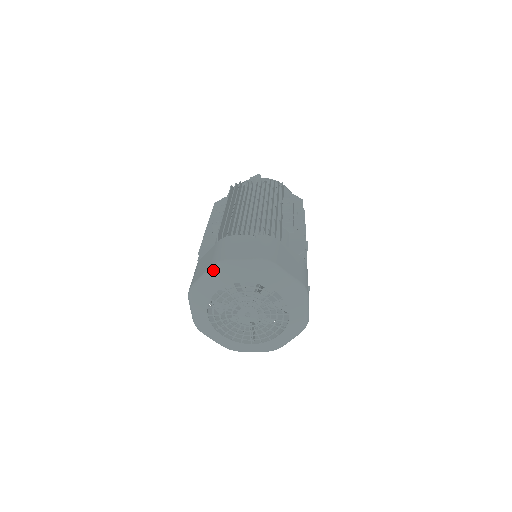
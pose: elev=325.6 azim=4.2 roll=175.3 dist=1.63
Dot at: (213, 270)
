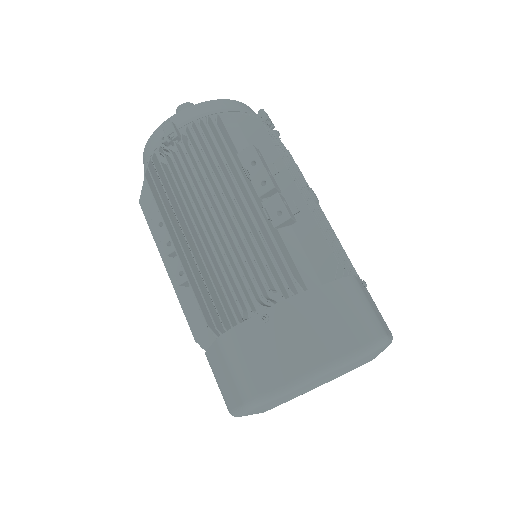
Dot at: (251, 409)
